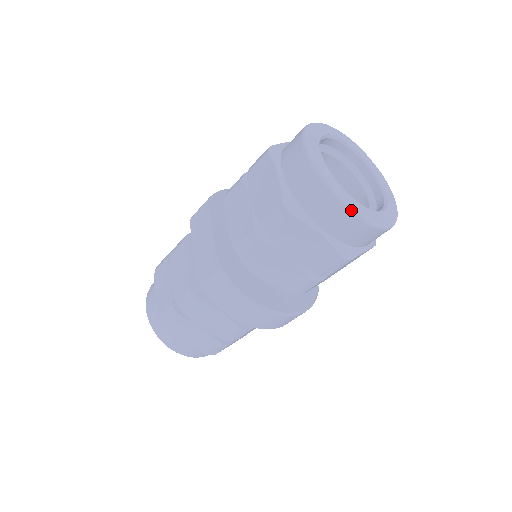
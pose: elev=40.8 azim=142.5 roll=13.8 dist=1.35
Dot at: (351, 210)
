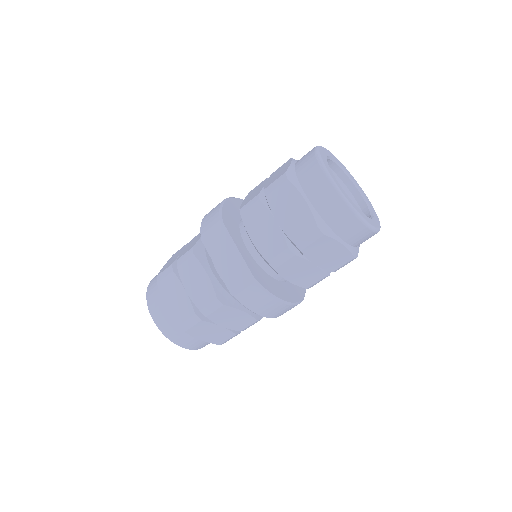
Dot at: (368, 225)
